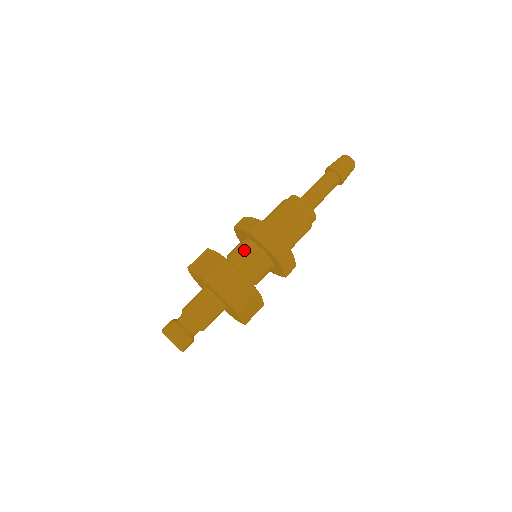
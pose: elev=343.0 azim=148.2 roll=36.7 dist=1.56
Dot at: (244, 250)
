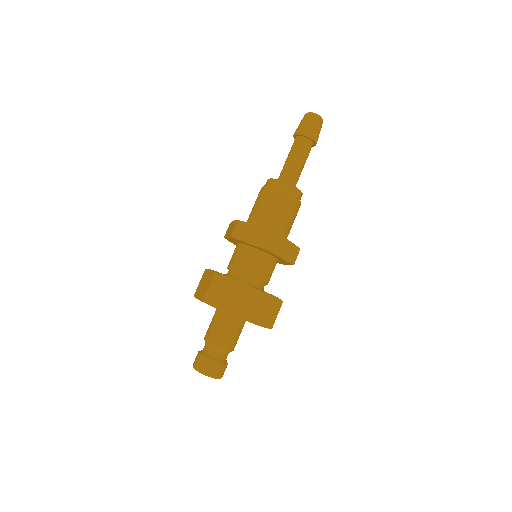
Dot at: (237, 256)
